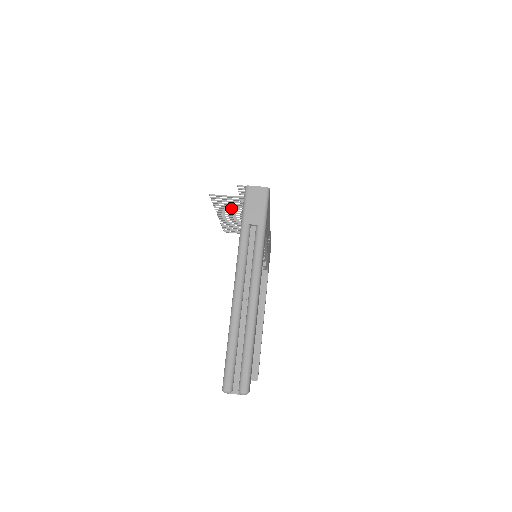
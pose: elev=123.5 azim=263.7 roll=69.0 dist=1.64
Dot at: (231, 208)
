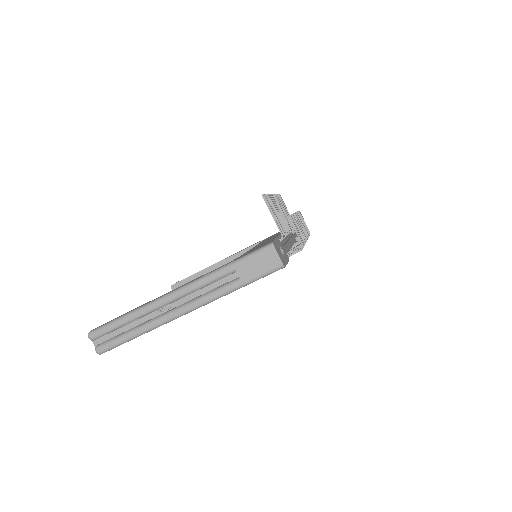
Dot at: (277, 212)
